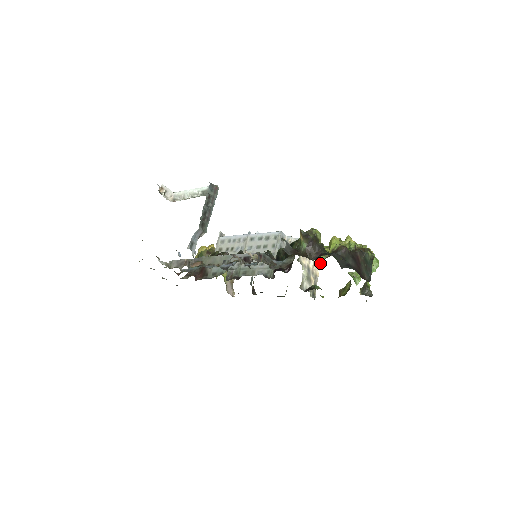
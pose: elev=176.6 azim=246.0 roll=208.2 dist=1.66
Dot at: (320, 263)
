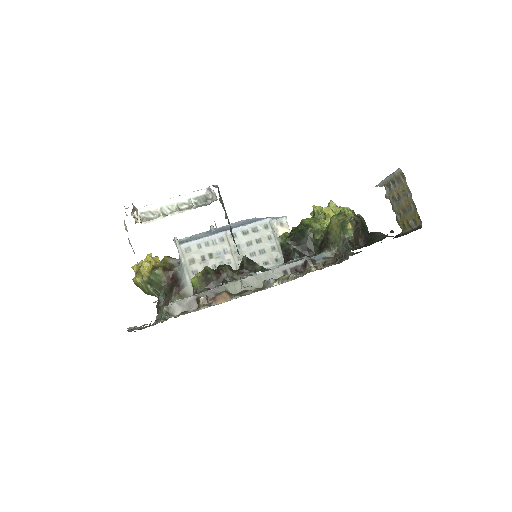
Dot at: occluded
